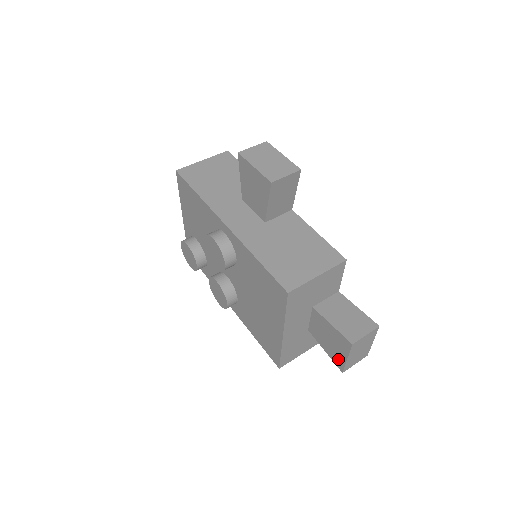
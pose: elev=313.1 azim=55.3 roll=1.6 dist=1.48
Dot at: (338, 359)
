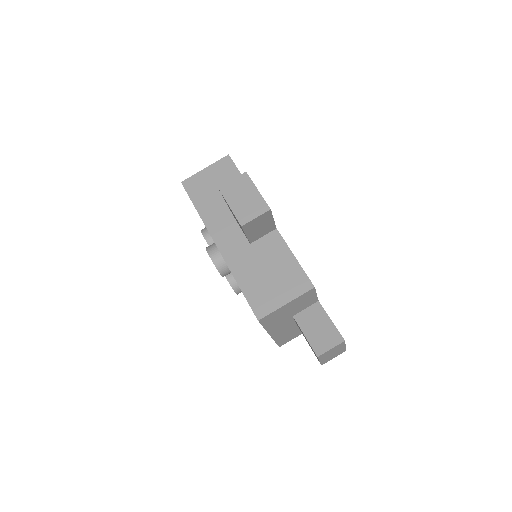
Dot at: occluded
